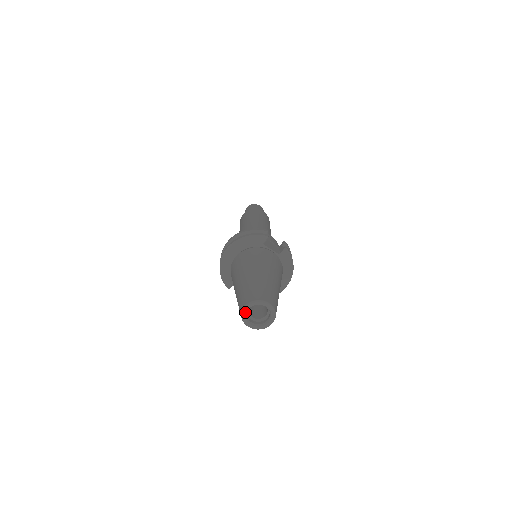
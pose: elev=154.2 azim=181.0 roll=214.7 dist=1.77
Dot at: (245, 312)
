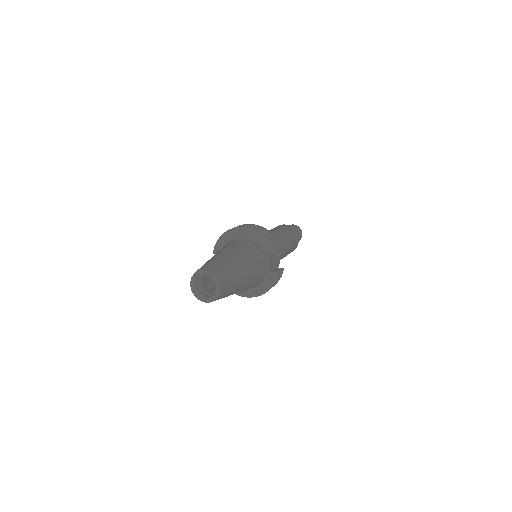
Dot at: (200, 274)
